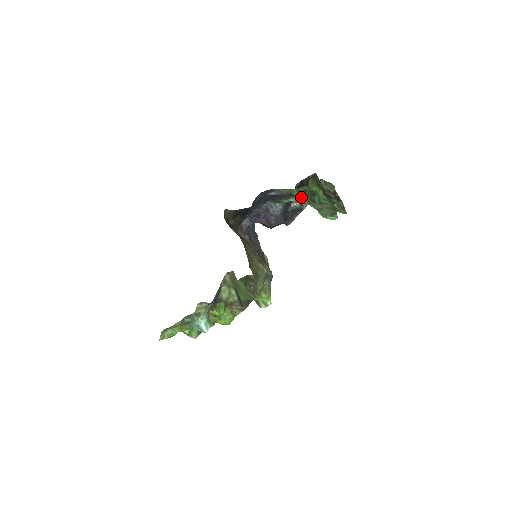
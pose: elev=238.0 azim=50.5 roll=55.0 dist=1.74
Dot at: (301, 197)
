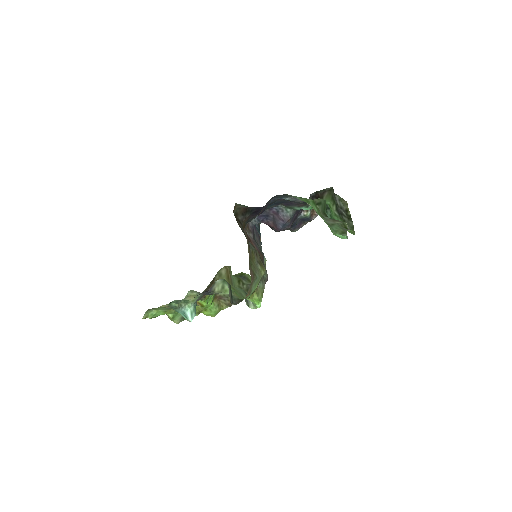
Dot at: (315, 209)
